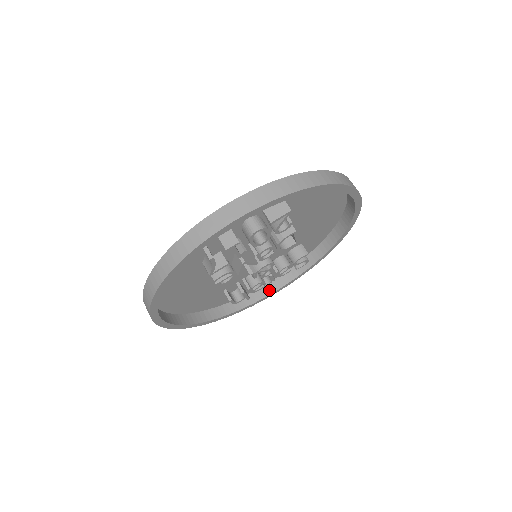
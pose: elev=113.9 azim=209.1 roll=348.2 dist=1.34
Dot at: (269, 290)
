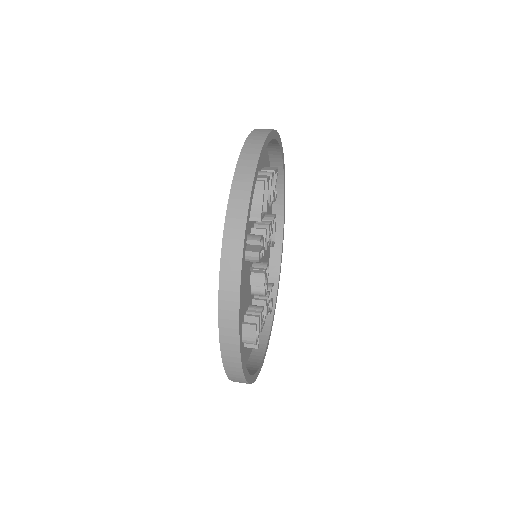
Dot at: (257, 359)
